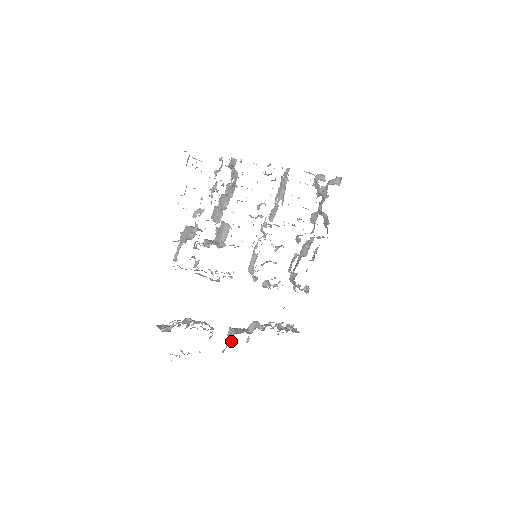
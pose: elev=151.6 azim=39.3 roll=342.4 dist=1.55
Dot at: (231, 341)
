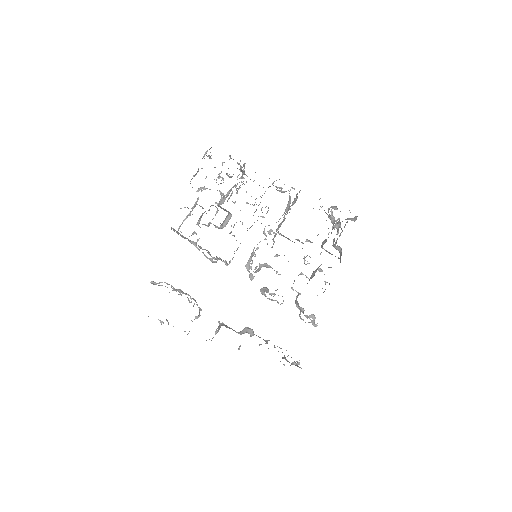
Dot at: (217, 332)
